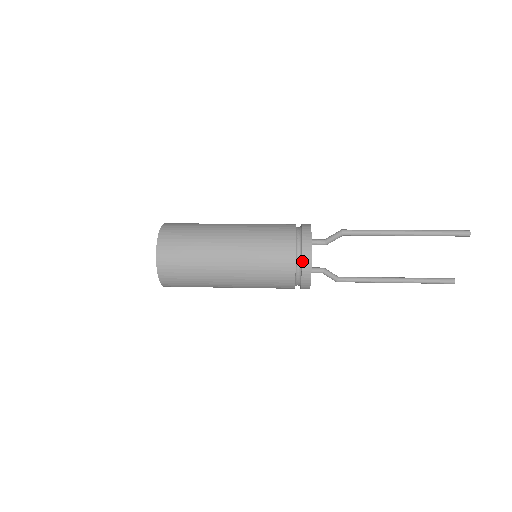
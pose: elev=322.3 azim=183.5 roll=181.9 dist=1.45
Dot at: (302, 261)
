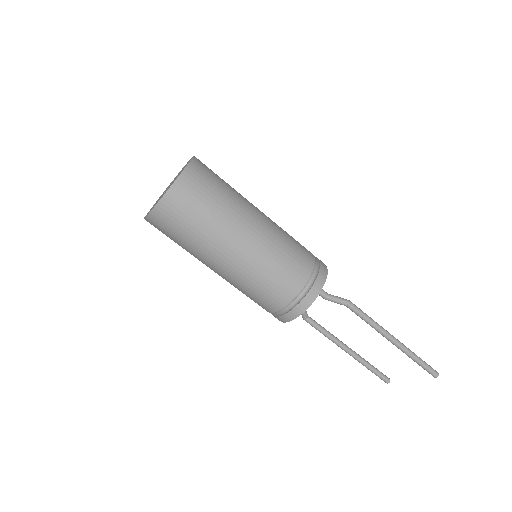
Dot at: (295, 307)
